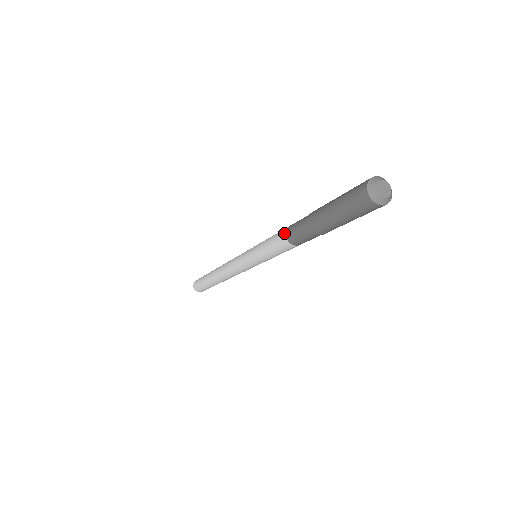
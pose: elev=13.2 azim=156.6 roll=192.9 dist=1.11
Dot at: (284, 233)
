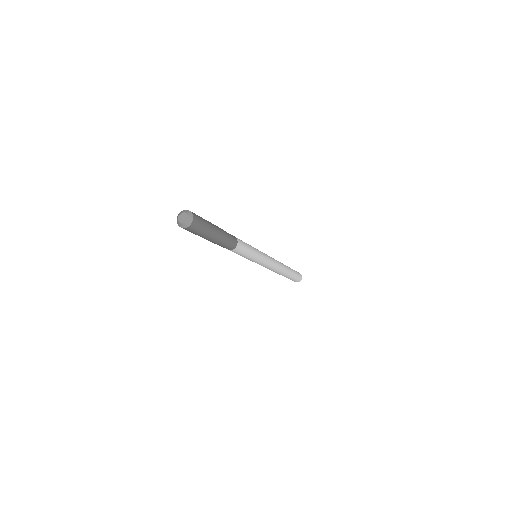
Dot at: occluded
